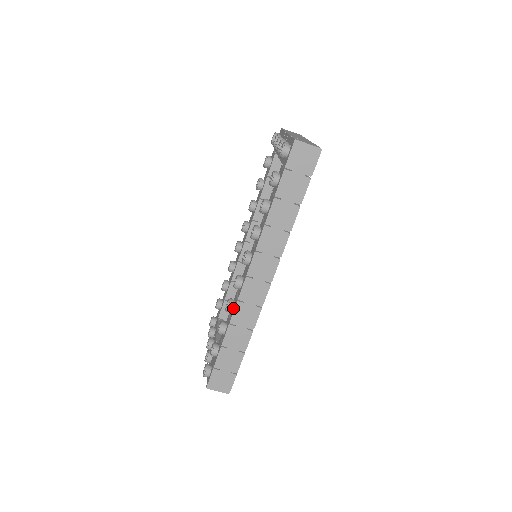
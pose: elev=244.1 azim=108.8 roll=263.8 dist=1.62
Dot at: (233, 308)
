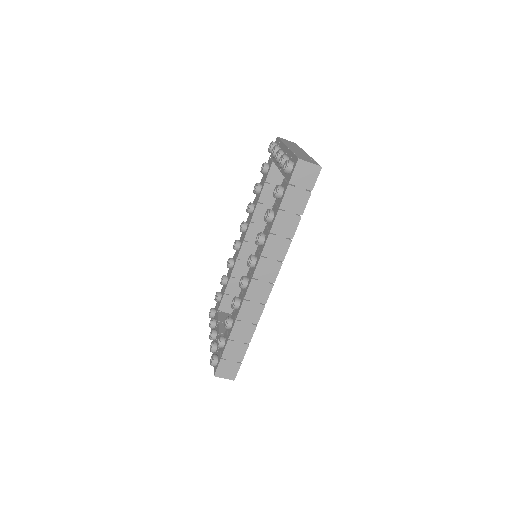
Dot at: (239, 306)
